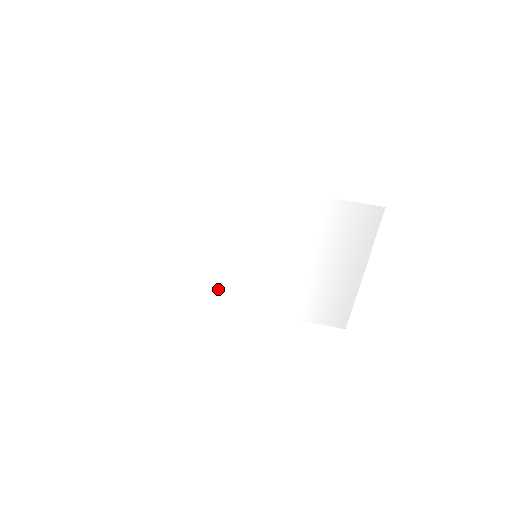
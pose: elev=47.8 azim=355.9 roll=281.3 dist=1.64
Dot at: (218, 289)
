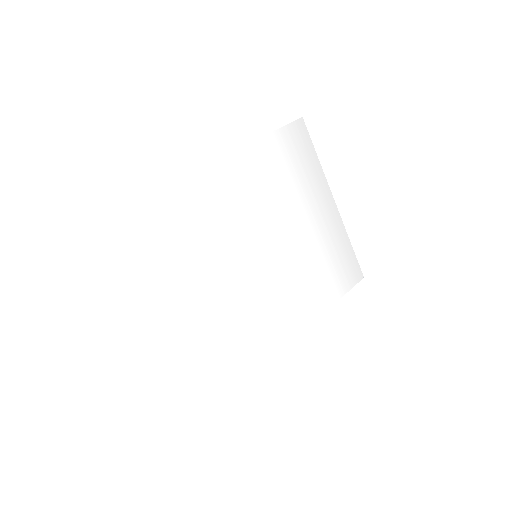
Dot at: (252, 343)
